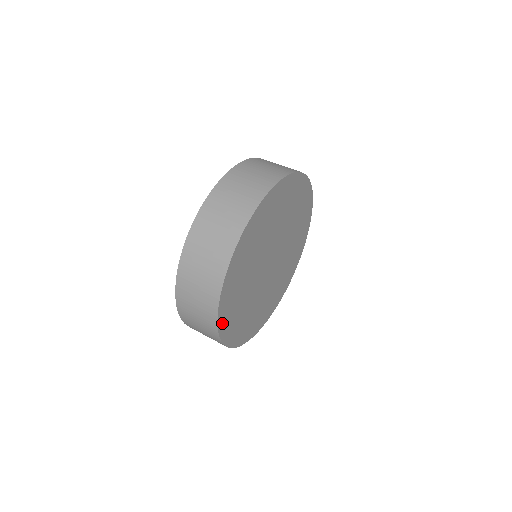
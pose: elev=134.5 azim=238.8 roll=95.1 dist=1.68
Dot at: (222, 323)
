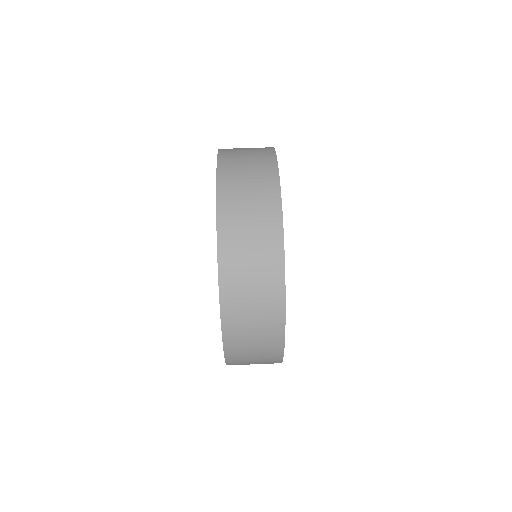
Dot at: occluded
